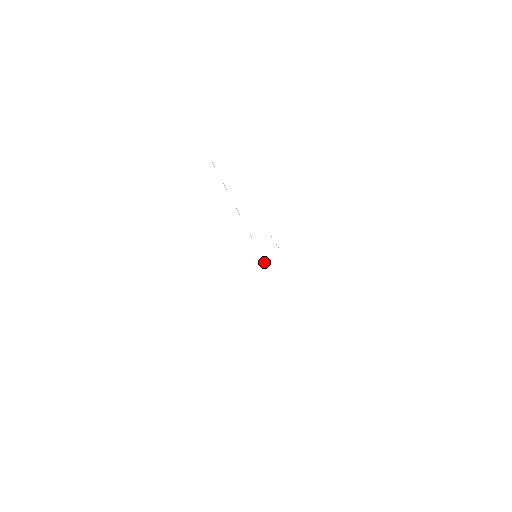
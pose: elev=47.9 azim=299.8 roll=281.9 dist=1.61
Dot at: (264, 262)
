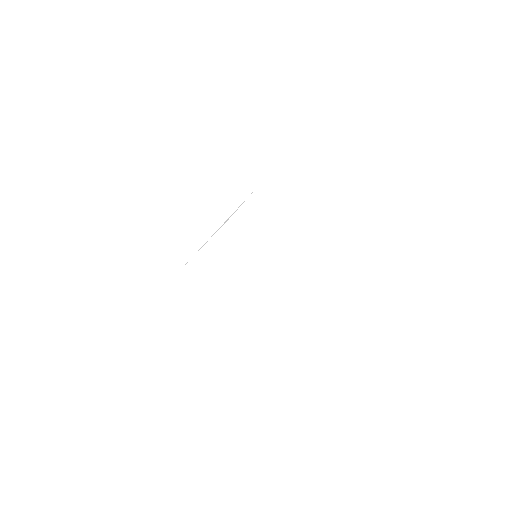
Dot at: occluded
